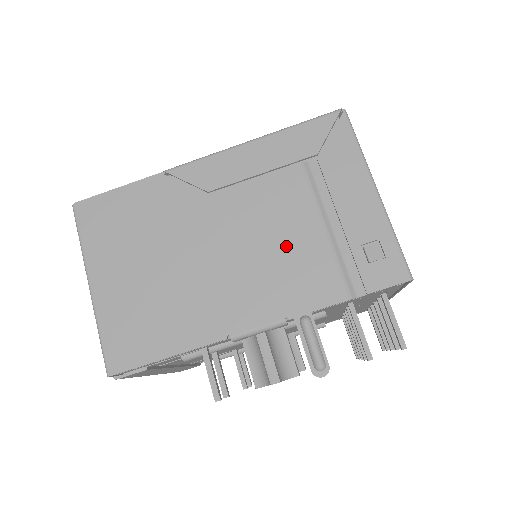
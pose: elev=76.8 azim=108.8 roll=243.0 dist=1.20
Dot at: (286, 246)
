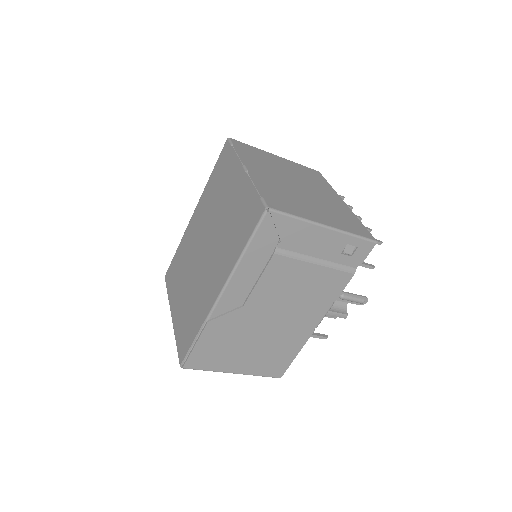
Dot at: (306, 286)
